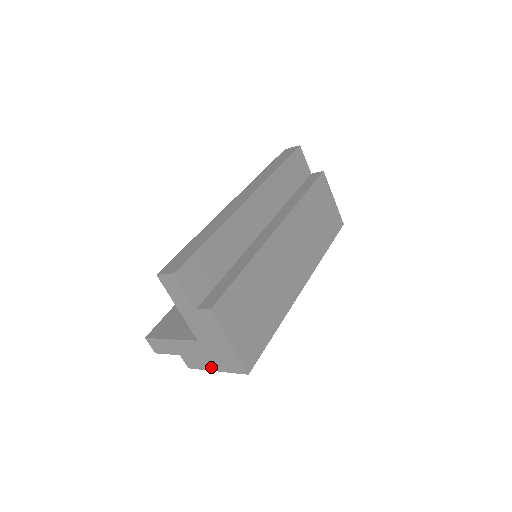
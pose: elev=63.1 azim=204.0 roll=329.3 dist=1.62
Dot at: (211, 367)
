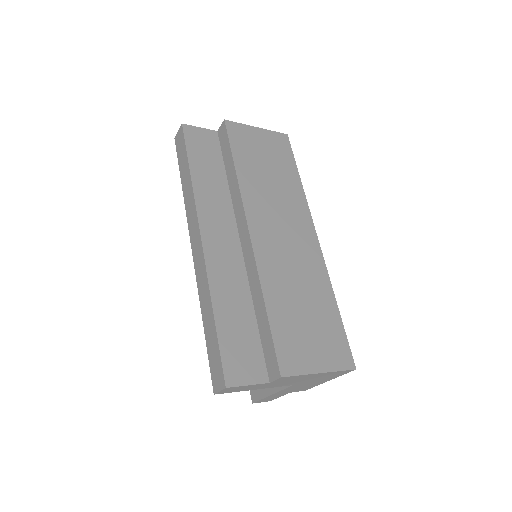
Dot at: occluded
